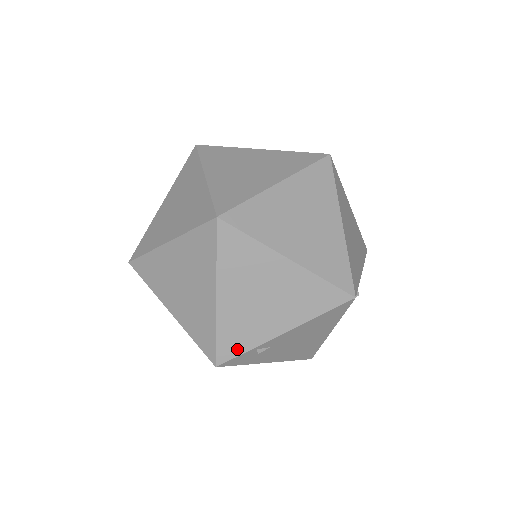
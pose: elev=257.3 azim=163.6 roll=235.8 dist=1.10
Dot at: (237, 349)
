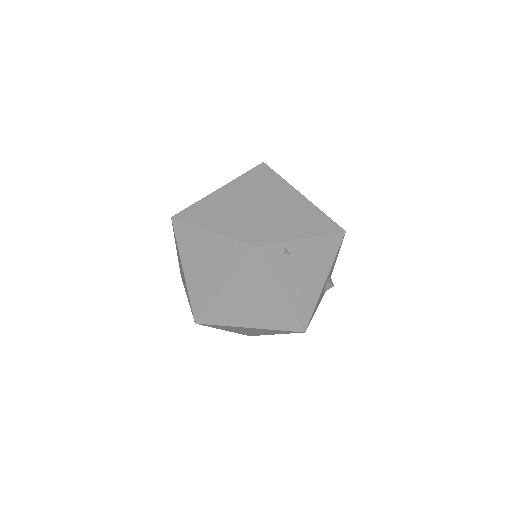
Dot at: (272, 239)
